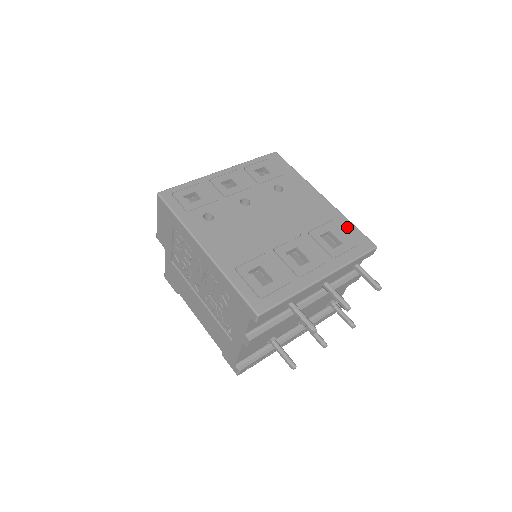
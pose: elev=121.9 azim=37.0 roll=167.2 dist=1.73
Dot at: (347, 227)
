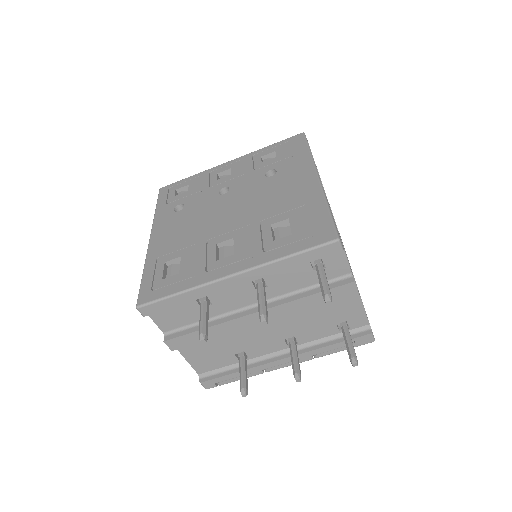
Dot at: (316, 213)
